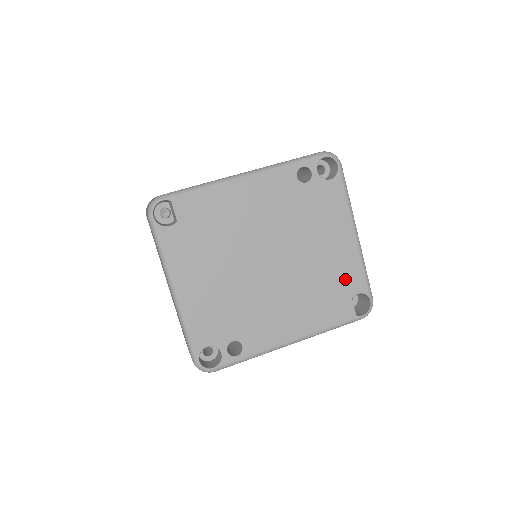
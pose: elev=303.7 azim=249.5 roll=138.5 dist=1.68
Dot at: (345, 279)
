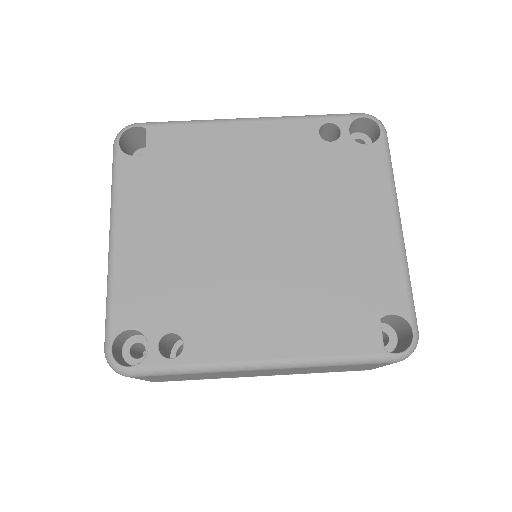
Dot at: (372, 285)
